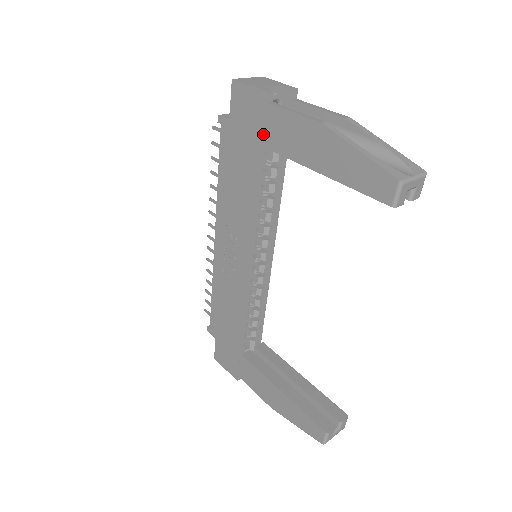
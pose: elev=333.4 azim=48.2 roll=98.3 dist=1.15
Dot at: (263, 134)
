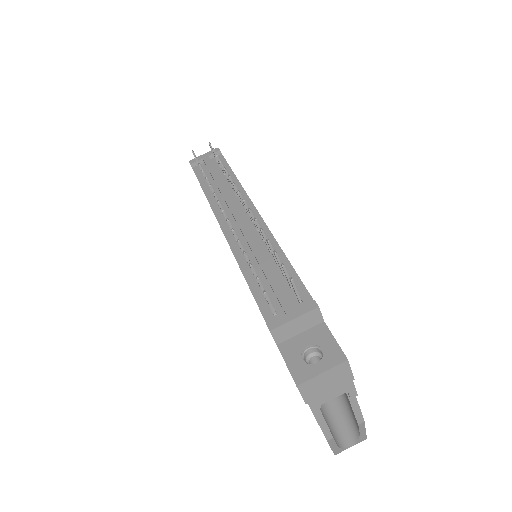
Dot at: occluded
